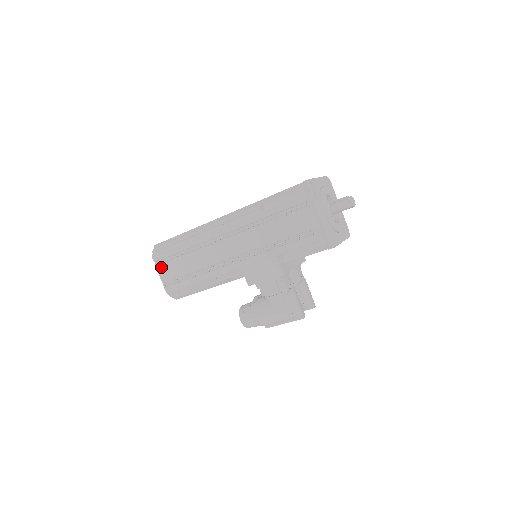
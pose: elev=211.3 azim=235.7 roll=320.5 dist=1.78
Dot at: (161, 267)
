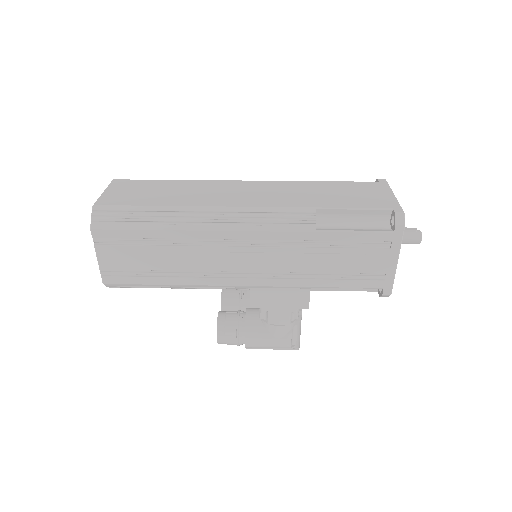
Dot at: (105, 248)
